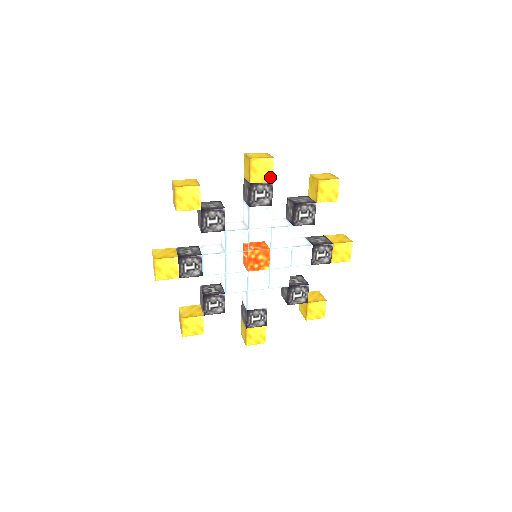
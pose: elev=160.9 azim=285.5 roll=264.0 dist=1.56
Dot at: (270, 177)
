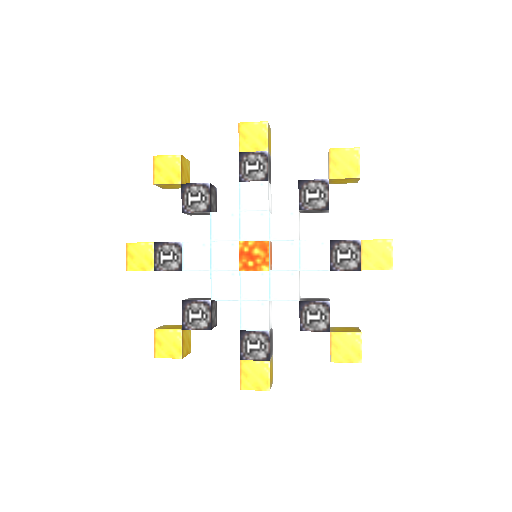
Dot at: (264, 145)
